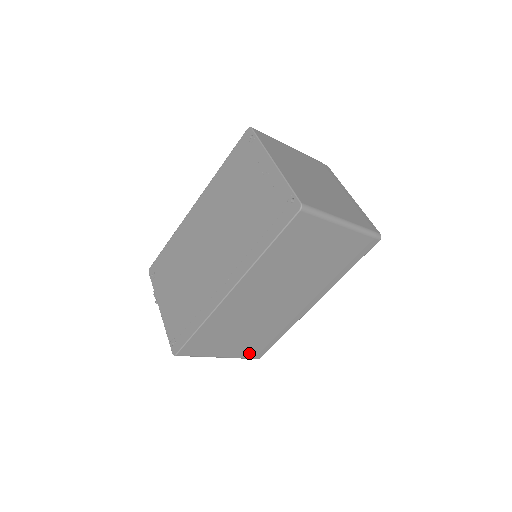
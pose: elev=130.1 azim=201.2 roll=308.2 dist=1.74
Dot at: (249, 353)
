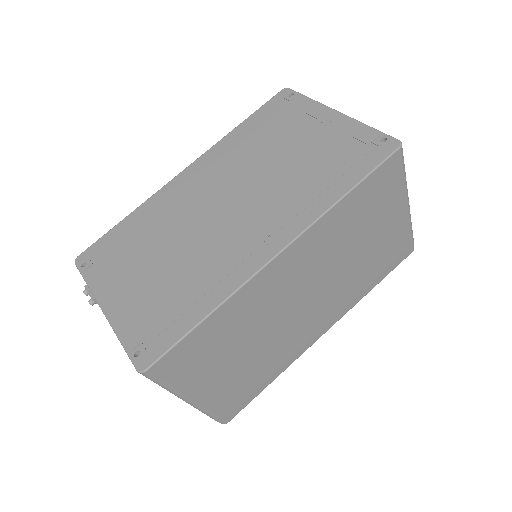
Dot at: (224, 406)
